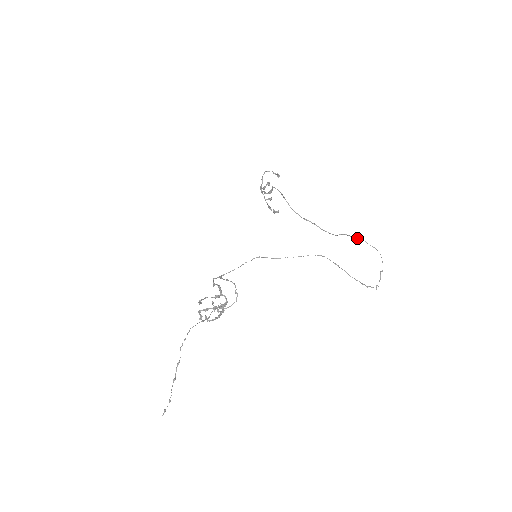
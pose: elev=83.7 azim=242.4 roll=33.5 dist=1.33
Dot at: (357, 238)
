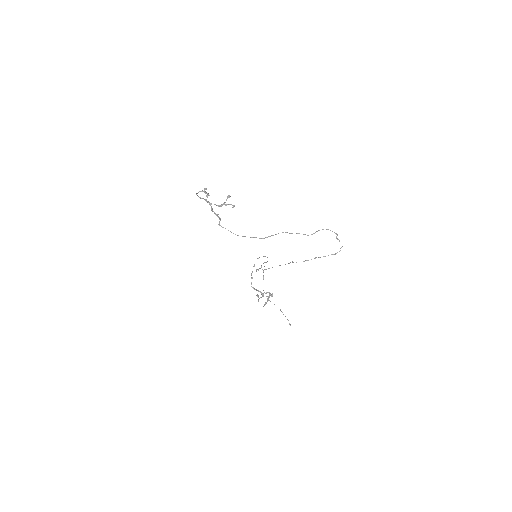
Dot at: occluded
